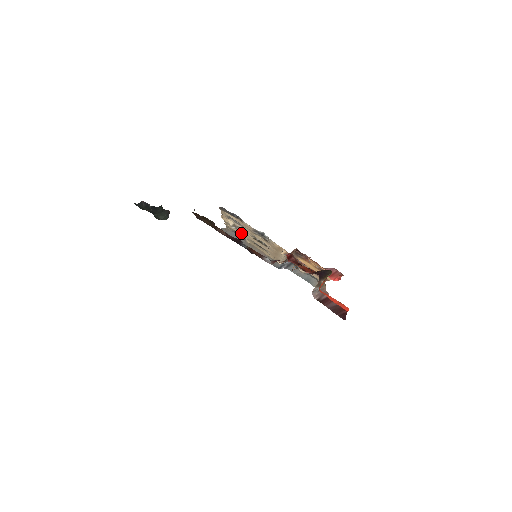
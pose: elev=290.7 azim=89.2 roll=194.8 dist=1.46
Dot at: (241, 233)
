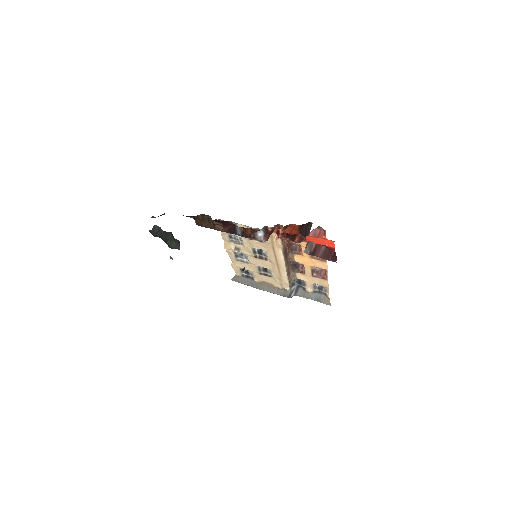
Dot at: (246, 266)
